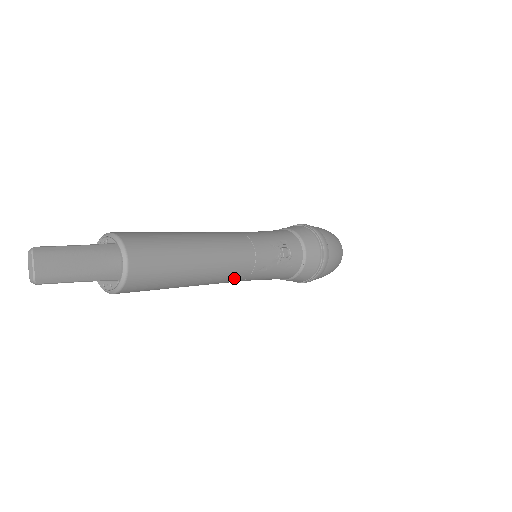
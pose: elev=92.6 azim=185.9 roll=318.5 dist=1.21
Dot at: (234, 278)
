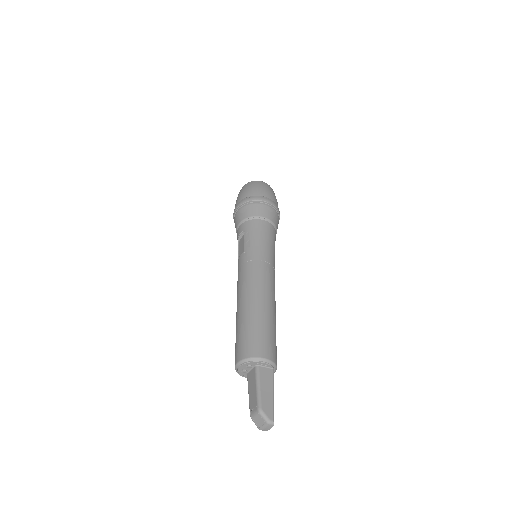
Dot at: occluded
